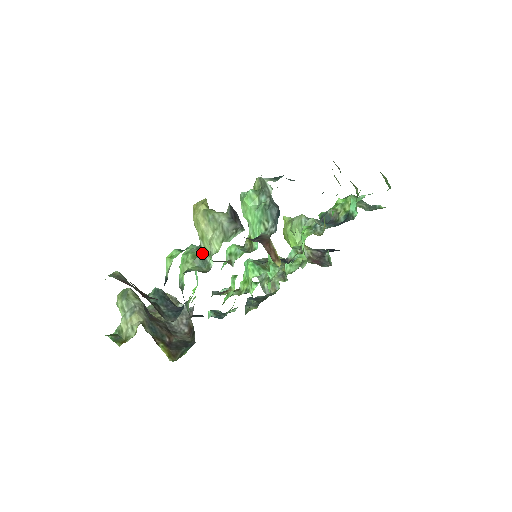
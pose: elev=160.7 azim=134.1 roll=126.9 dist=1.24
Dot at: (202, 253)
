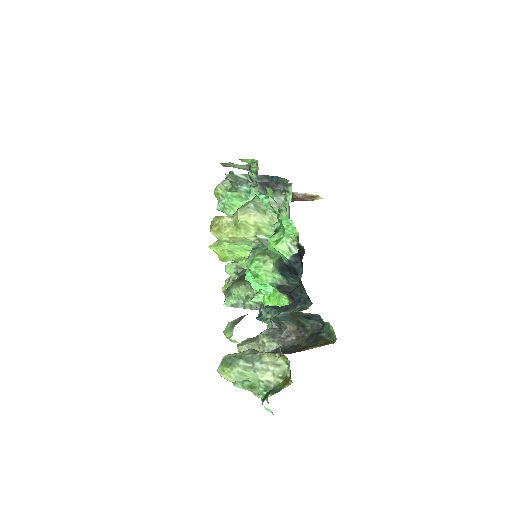
Dot at: occluded
